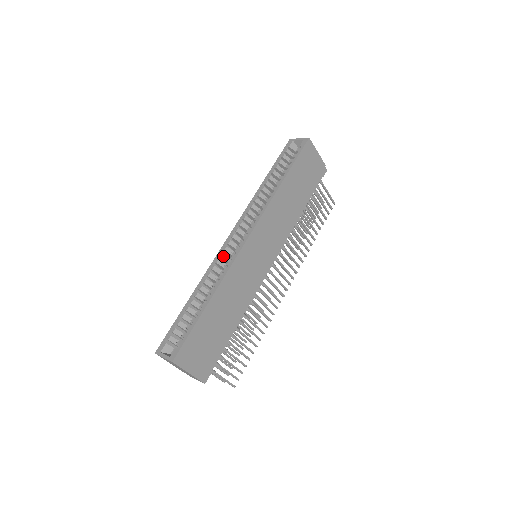
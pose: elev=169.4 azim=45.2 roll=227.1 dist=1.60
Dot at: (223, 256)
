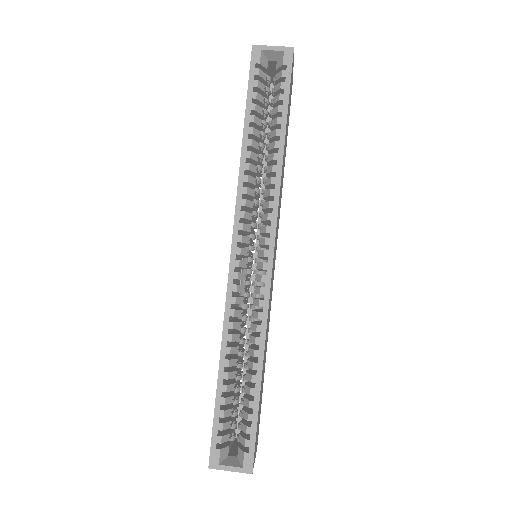
Dot at: (239, 289)
